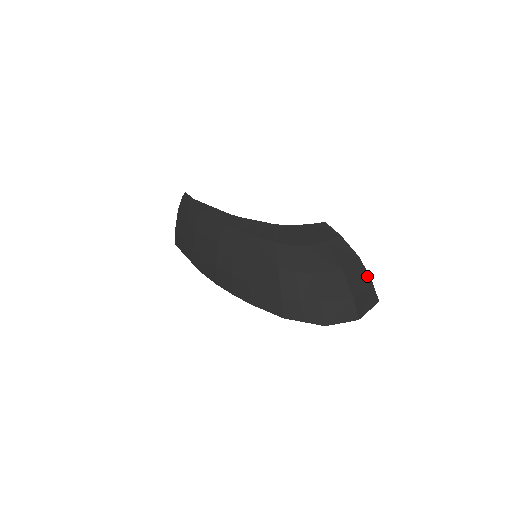
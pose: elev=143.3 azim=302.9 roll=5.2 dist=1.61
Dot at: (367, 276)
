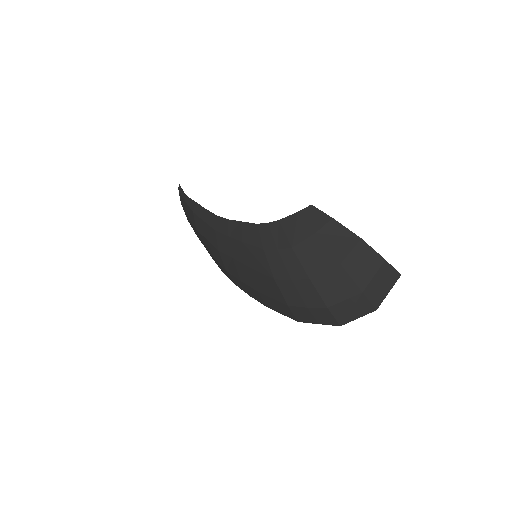
Dot at: (376, 256)
